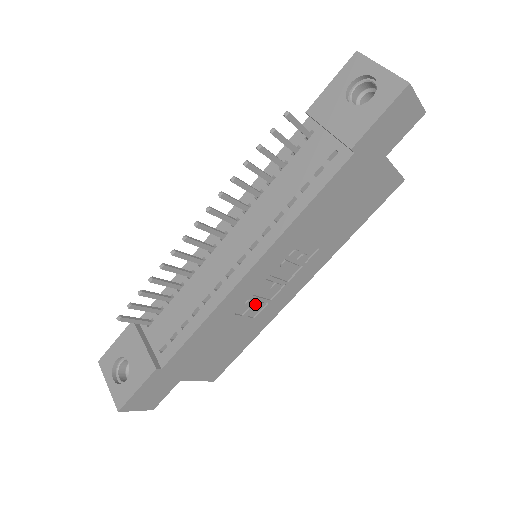
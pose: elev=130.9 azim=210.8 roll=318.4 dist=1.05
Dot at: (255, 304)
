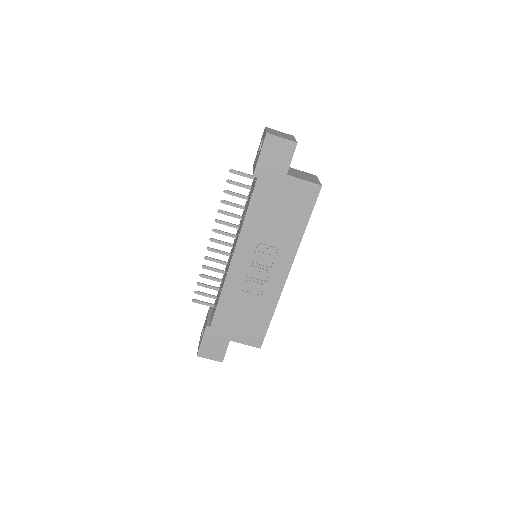
Dot at: (254, 284)
